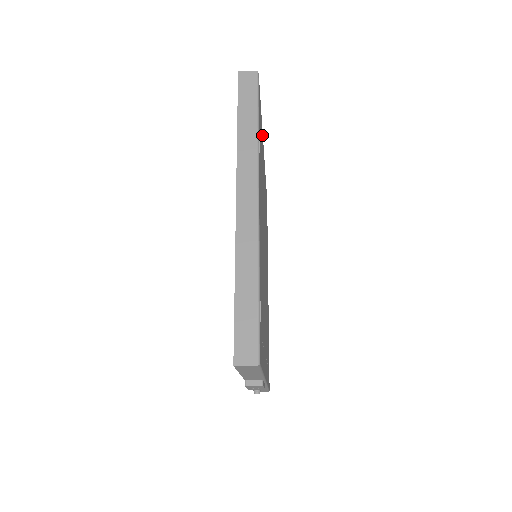
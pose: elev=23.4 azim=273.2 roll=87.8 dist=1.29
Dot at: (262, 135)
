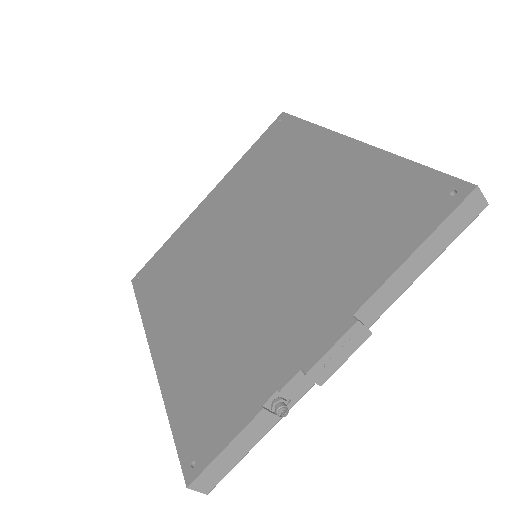
Dot at: occluded
